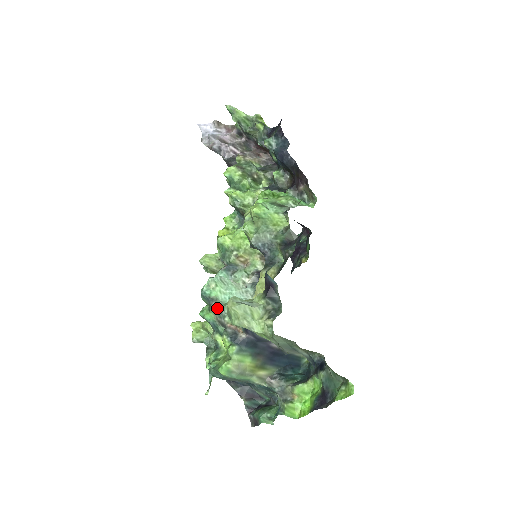
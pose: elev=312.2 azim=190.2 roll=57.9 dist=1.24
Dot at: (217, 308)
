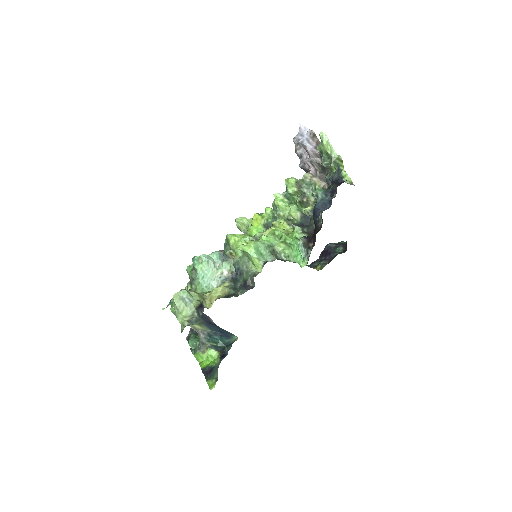
Dot at: (193, 275)
